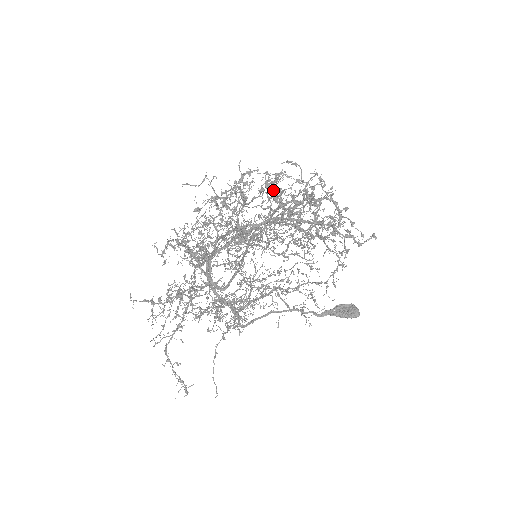
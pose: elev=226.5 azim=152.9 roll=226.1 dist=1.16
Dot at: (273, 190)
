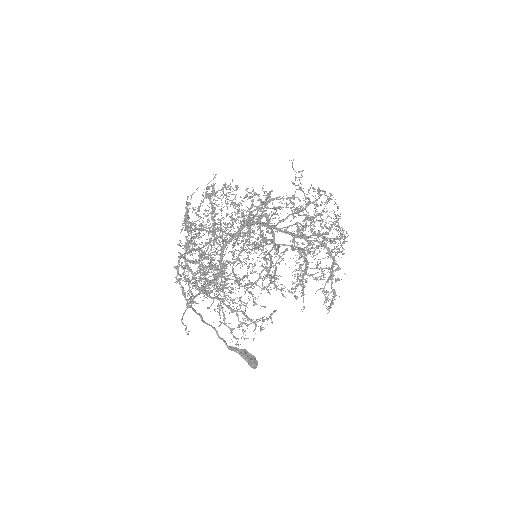
Dot at: occluded
